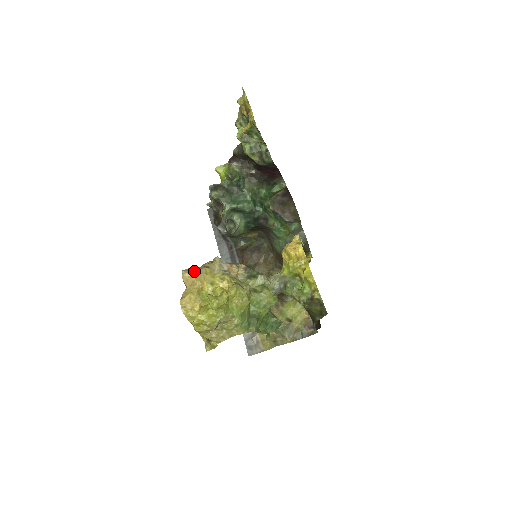
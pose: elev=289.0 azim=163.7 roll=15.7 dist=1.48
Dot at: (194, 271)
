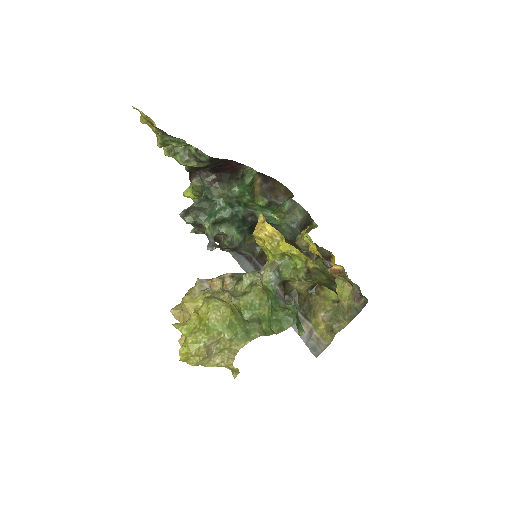
Dot at: occluded
